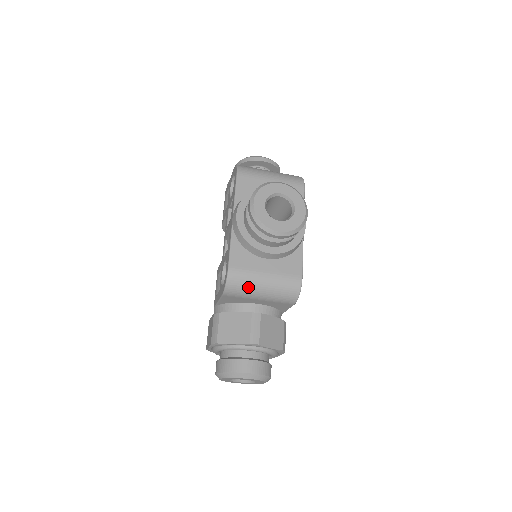
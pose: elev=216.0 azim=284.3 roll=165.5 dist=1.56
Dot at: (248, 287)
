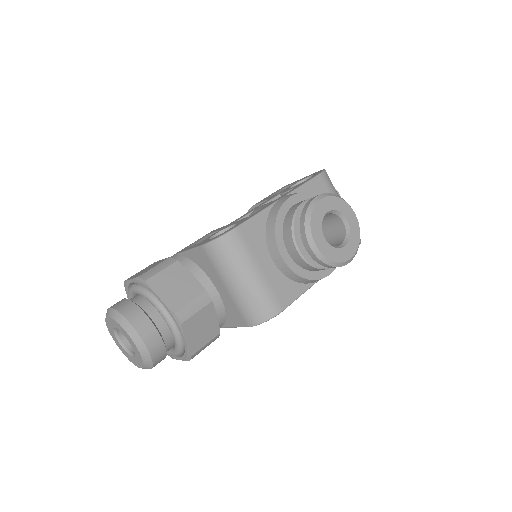
Dot at: (232, 263)
